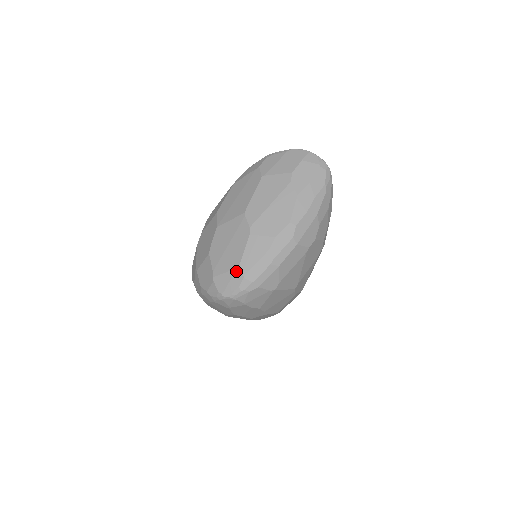
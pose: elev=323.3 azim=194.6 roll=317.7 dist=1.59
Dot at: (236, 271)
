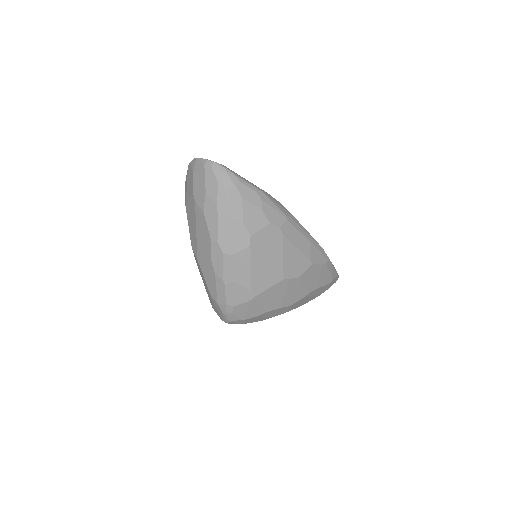
Dot at: (213, 301)
